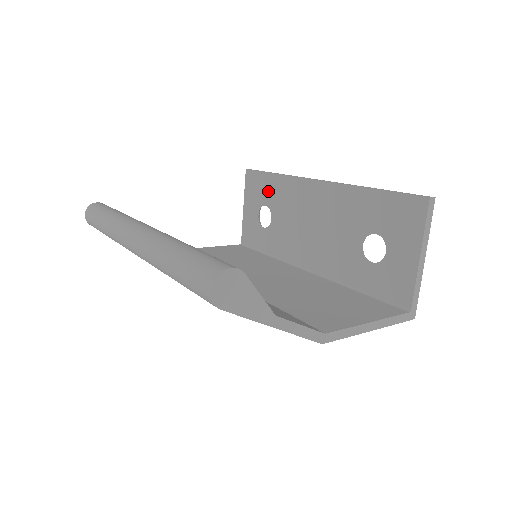
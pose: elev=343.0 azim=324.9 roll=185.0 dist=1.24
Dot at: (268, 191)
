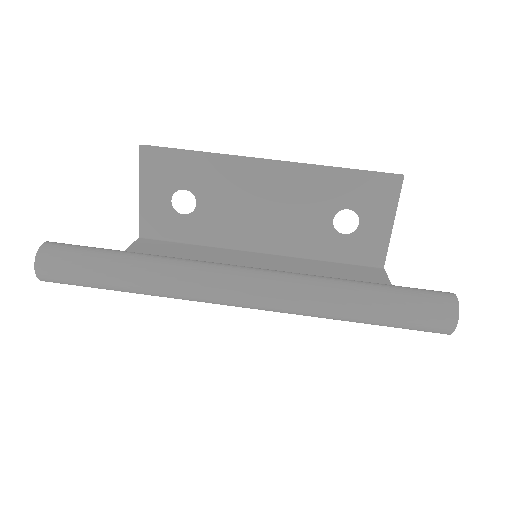
Dot at: (188, 173)
